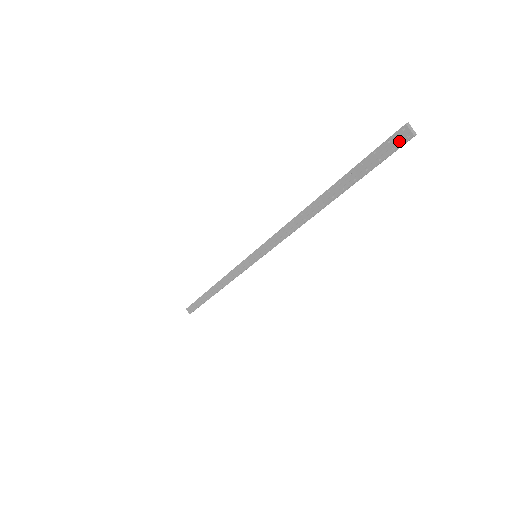
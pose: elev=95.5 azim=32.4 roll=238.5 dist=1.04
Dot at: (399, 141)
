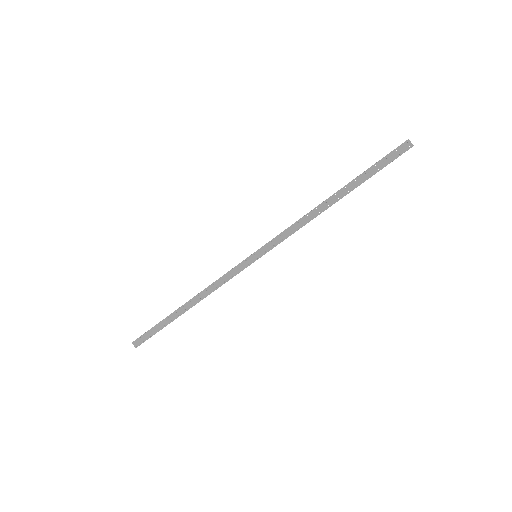
Dot at: (404, 149)
